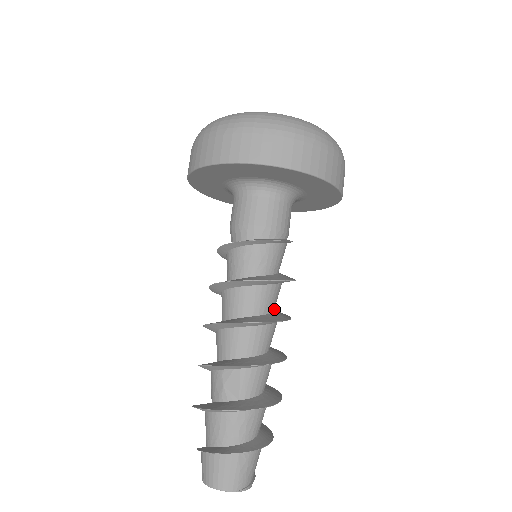
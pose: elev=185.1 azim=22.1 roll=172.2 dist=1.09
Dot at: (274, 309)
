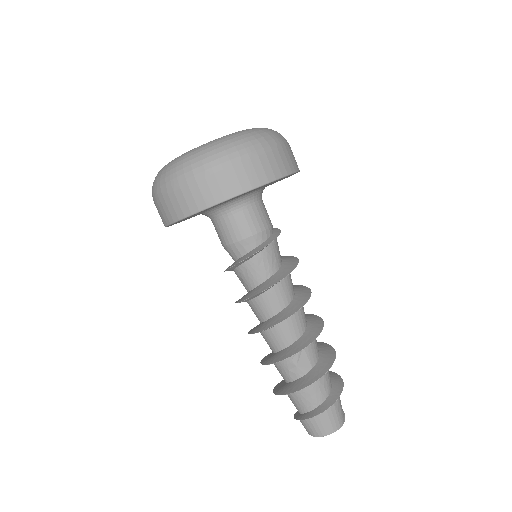
Dot at: occluded
